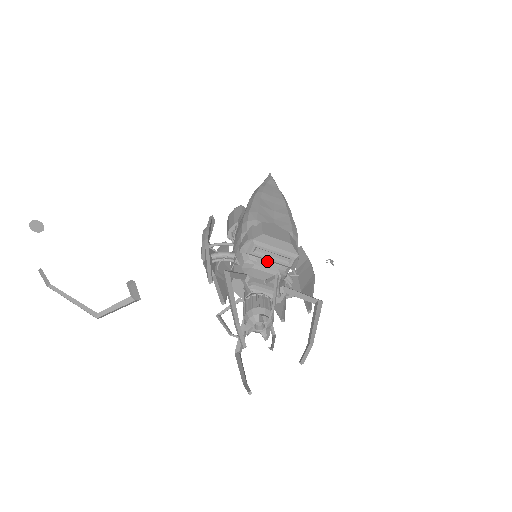
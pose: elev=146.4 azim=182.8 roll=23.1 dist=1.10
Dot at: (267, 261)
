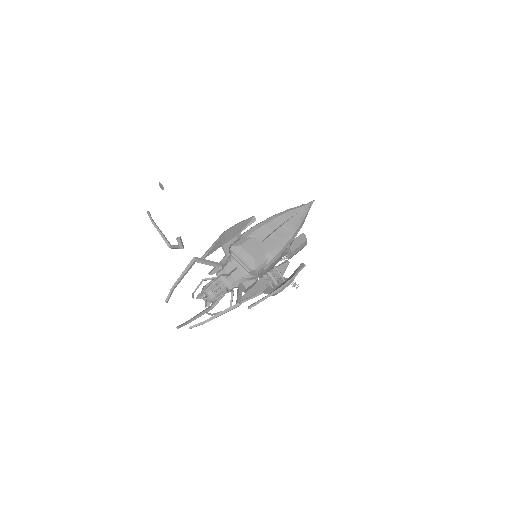
Dot at: (240, 263)
